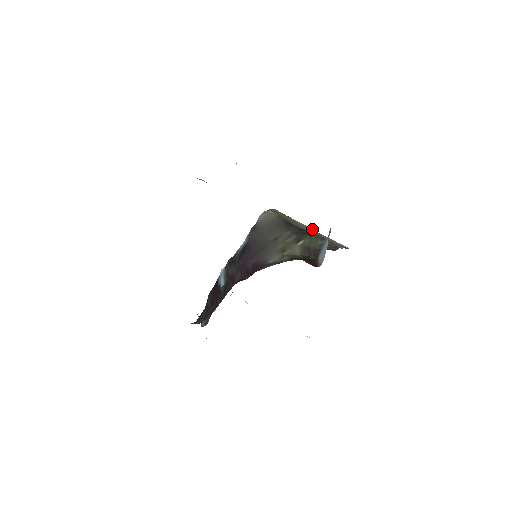
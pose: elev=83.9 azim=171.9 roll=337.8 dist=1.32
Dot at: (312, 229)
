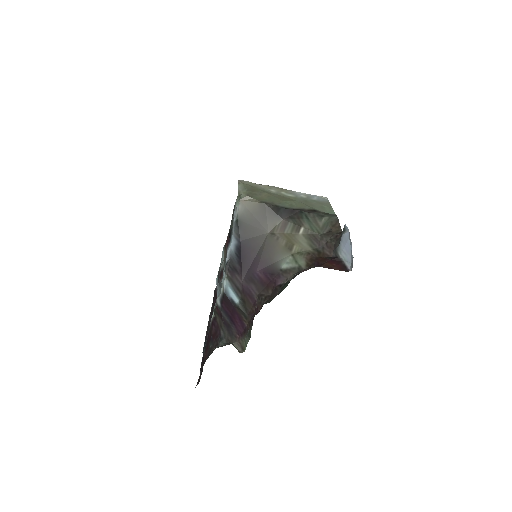
Dot at: (285, 189)
